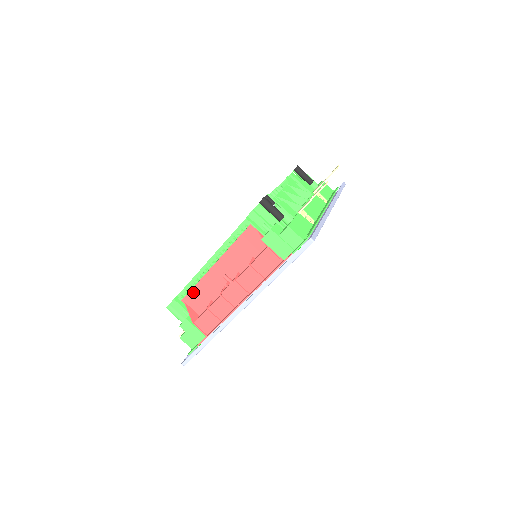
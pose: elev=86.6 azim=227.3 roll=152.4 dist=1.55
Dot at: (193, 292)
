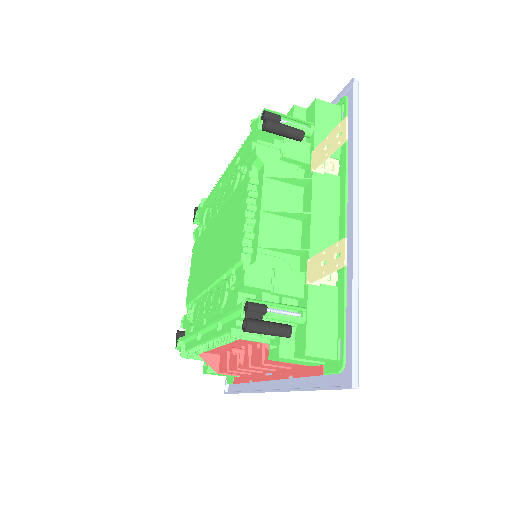
Dot at: occluded
